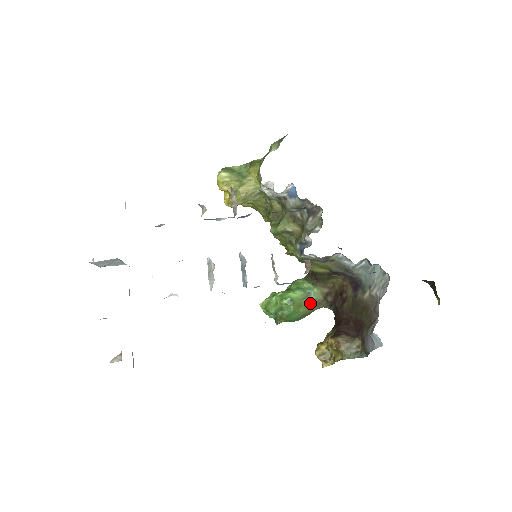
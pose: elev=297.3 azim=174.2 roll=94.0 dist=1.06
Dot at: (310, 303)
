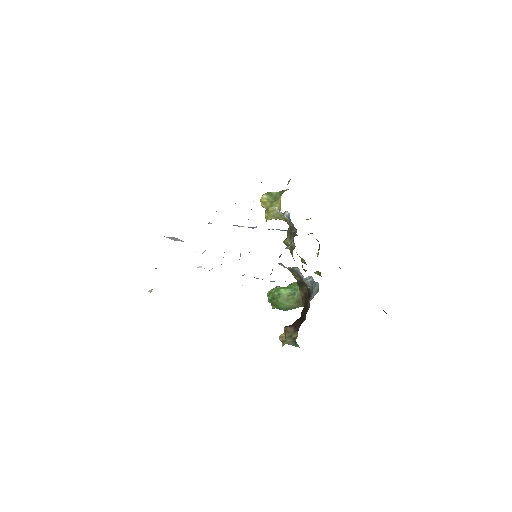
Dot at: (294, 300)
